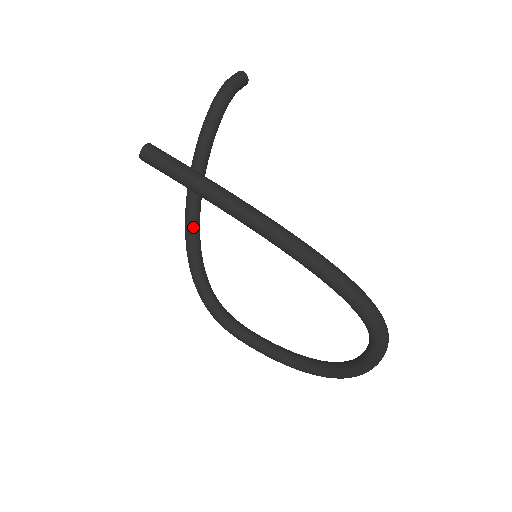
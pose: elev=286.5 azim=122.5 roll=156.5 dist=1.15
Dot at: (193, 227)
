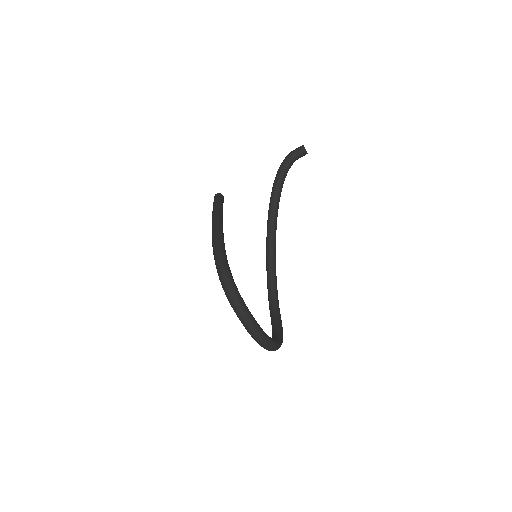
Dot at: (267, 246)
